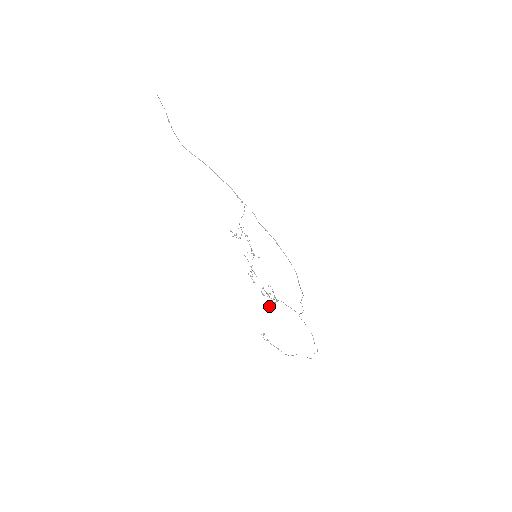
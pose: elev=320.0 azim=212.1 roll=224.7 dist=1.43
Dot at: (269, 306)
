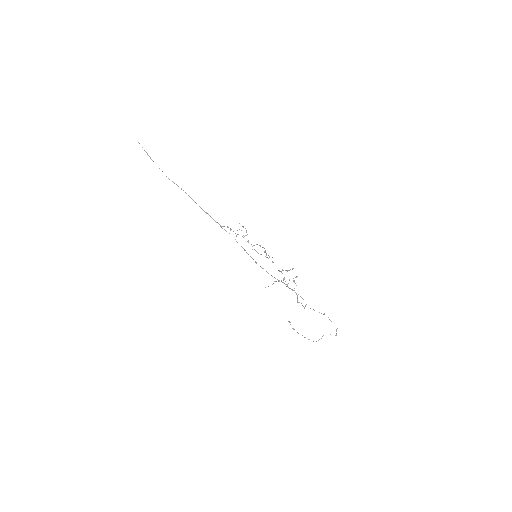
Dot at: (293, 280)
